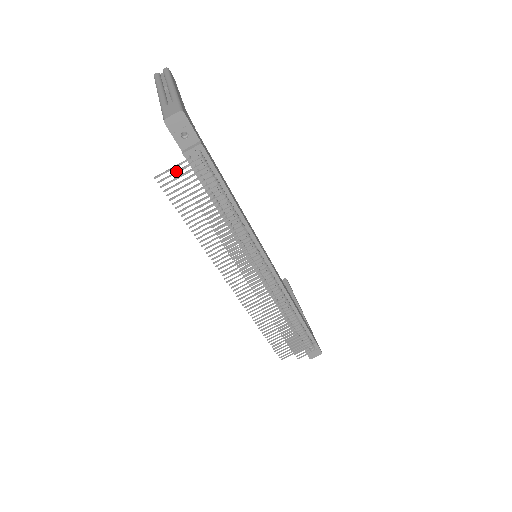
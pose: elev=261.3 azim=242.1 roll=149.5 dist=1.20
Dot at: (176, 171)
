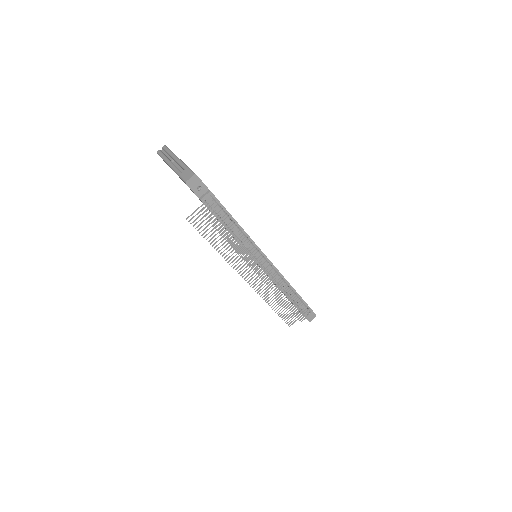
Dot at: occluded
